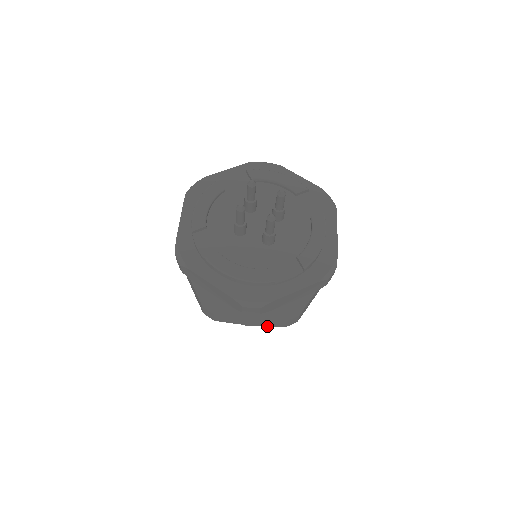
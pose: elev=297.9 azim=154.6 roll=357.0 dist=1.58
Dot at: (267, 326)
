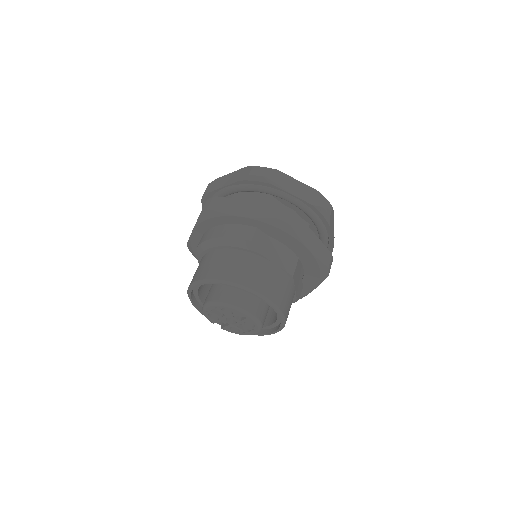
Dot at: (319, 259)
